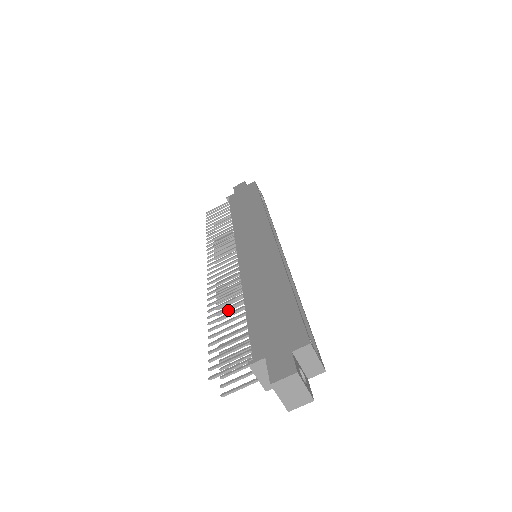
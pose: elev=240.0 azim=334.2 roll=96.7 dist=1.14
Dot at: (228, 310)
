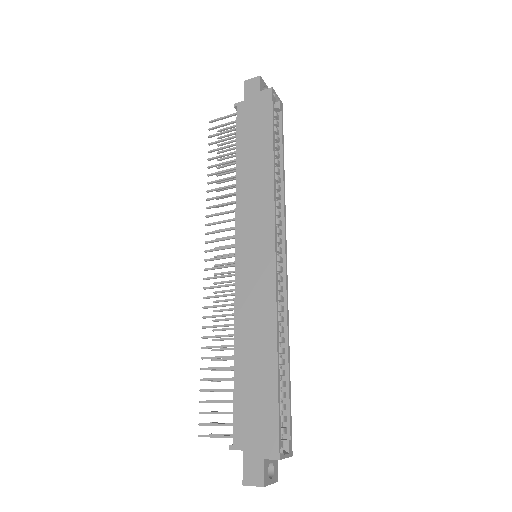
Dot at: occluded
